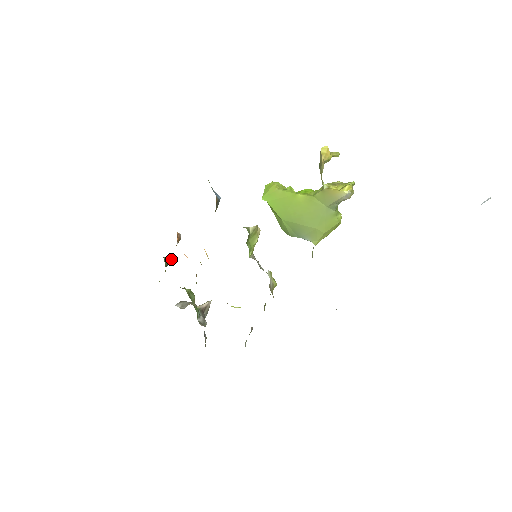
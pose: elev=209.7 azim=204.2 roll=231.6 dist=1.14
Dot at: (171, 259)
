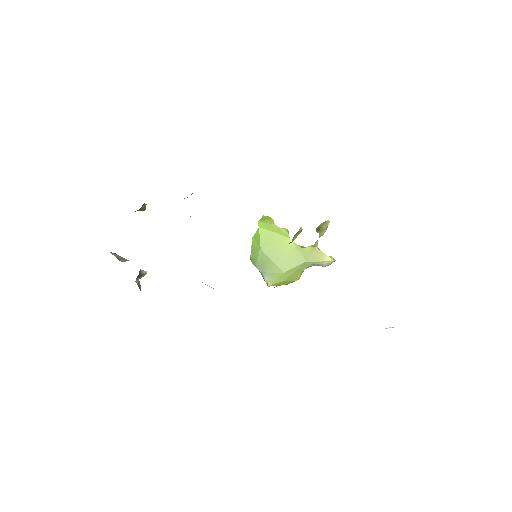
Dot at: (144, 209)
